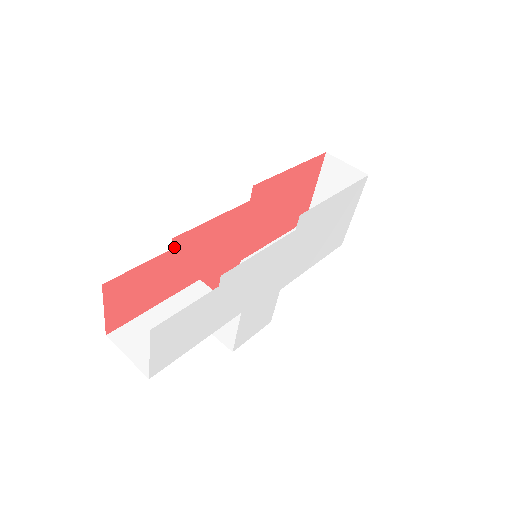
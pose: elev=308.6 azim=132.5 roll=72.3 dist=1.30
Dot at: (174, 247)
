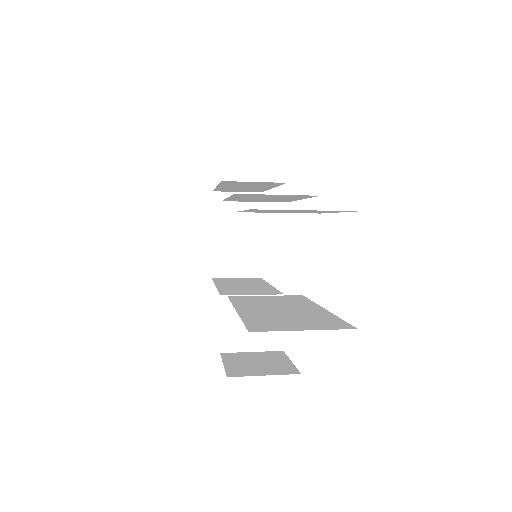
Dot at: occluded
